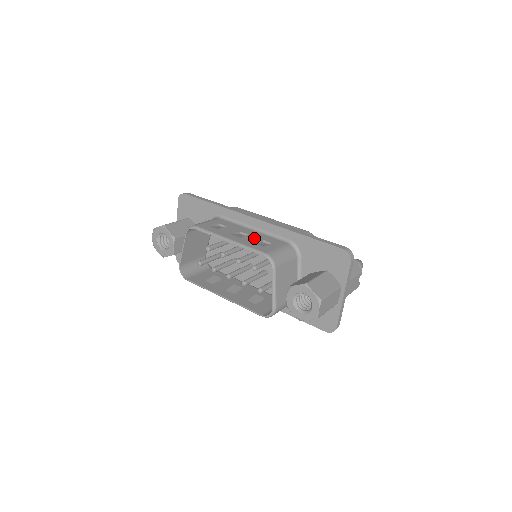
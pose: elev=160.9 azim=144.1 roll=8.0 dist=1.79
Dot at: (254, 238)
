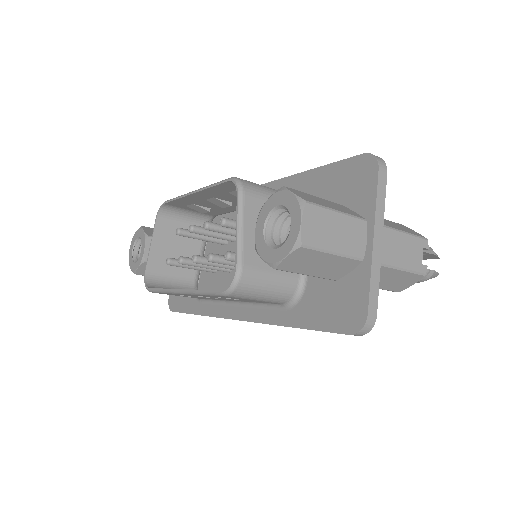
Dot at: occluded
